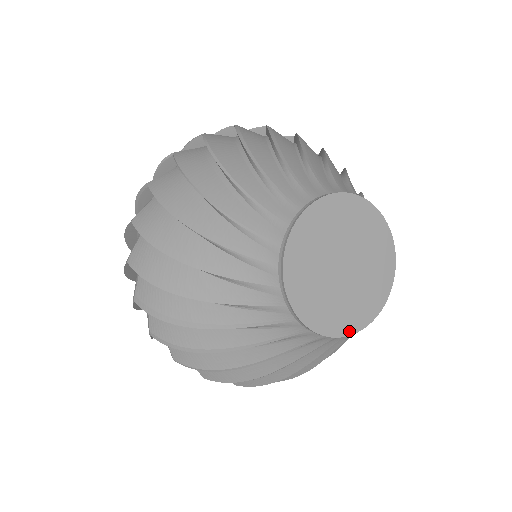
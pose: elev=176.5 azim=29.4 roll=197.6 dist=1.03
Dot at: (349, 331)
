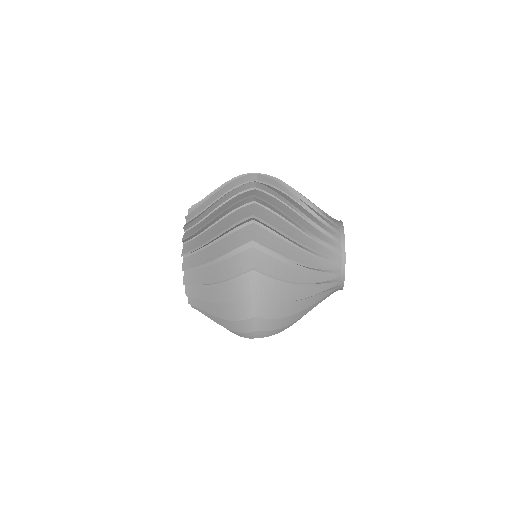
Dot at: (344, 278)
